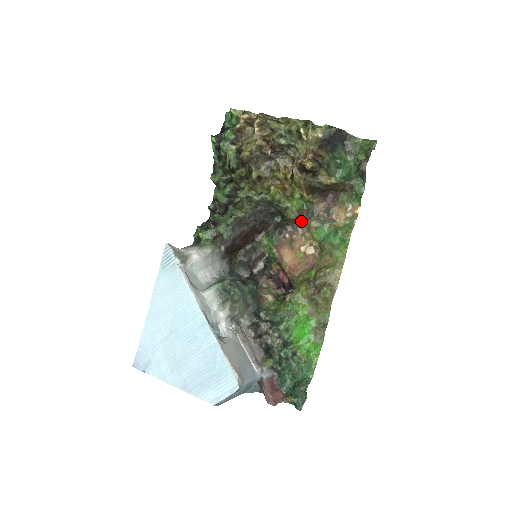
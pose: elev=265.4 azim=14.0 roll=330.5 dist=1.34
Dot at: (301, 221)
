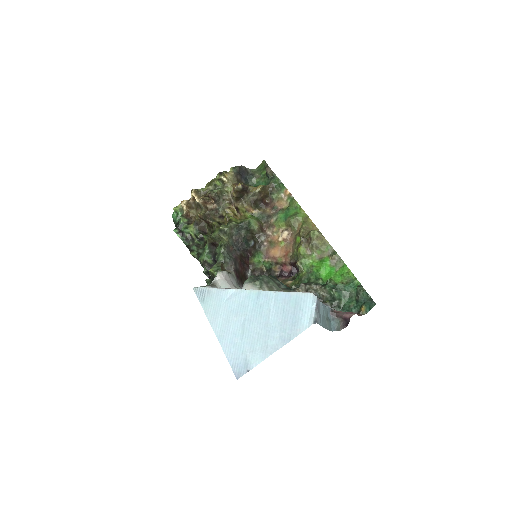
Dot at: (265, 228)
